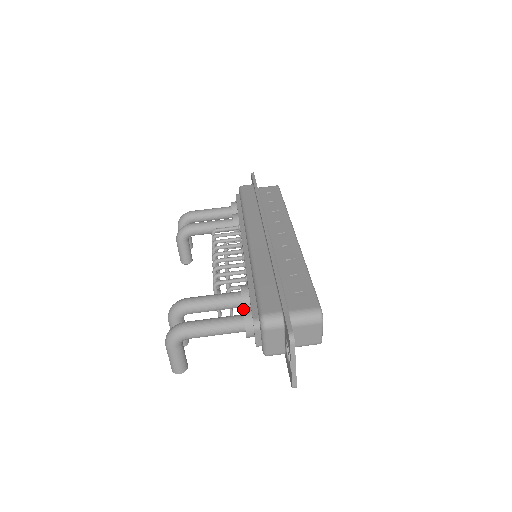
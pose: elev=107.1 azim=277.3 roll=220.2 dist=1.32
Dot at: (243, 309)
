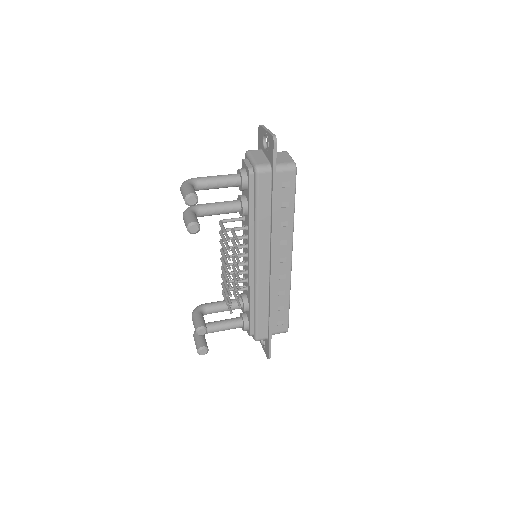
Dot at: occluded
